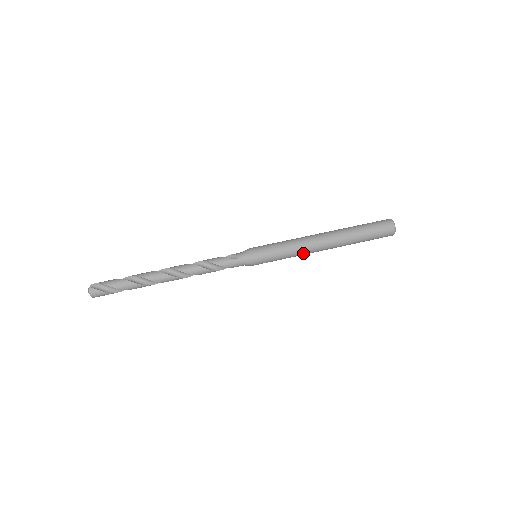
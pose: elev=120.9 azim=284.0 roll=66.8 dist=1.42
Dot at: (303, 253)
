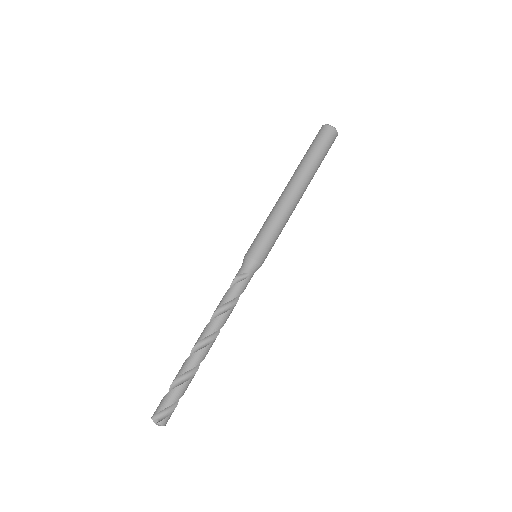
Dot at: occluded
